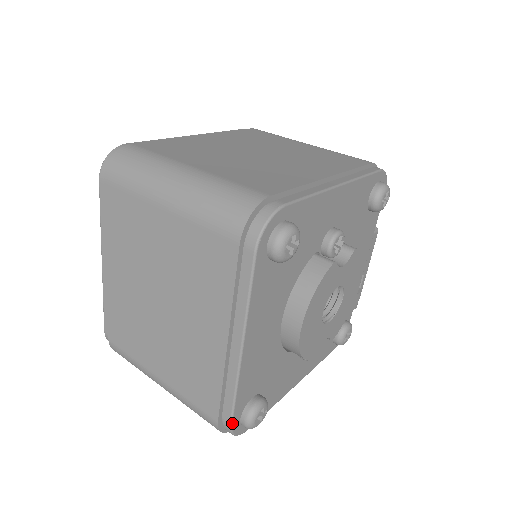
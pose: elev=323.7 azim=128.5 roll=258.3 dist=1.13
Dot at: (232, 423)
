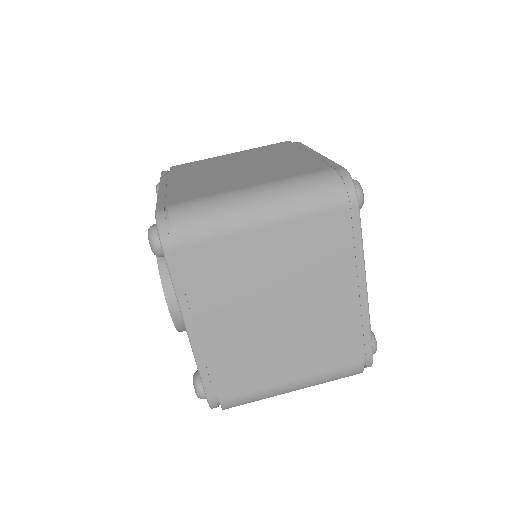
Dot at: occluded
